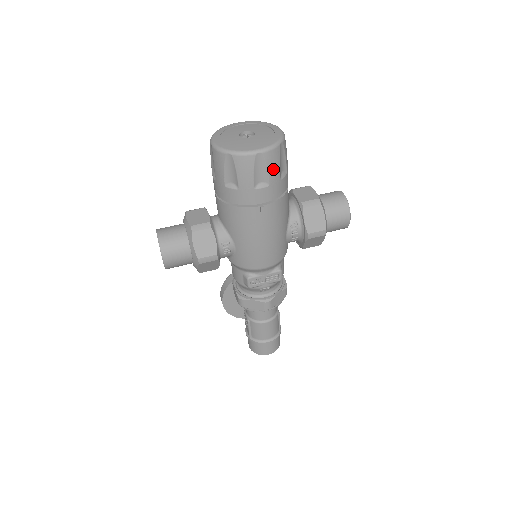
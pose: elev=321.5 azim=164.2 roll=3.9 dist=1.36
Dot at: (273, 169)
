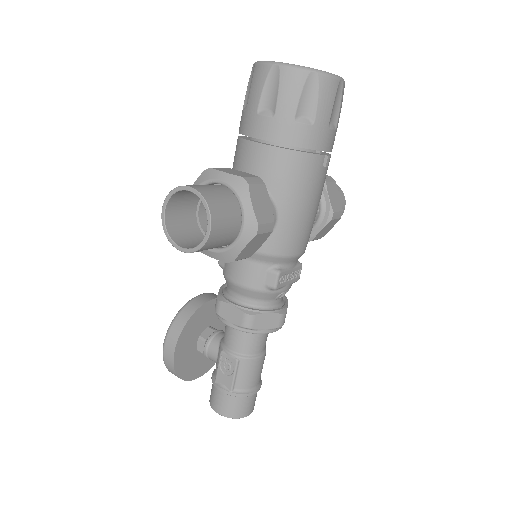
Dot at: occluded
